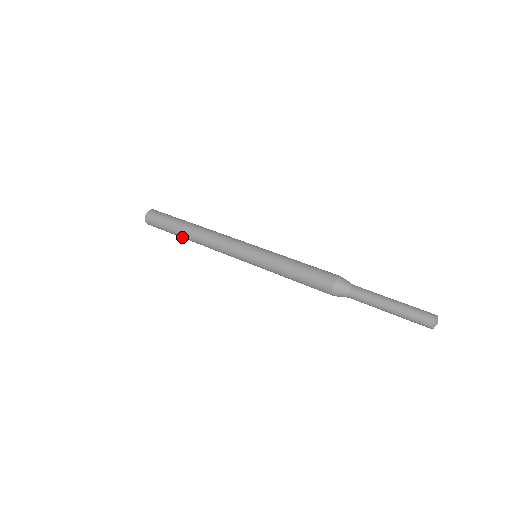
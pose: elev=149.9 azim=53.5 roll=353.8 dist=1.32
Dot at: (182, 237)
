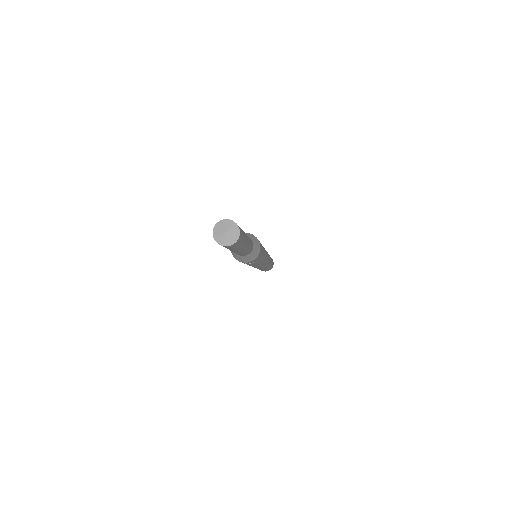
Dot at: occluded
